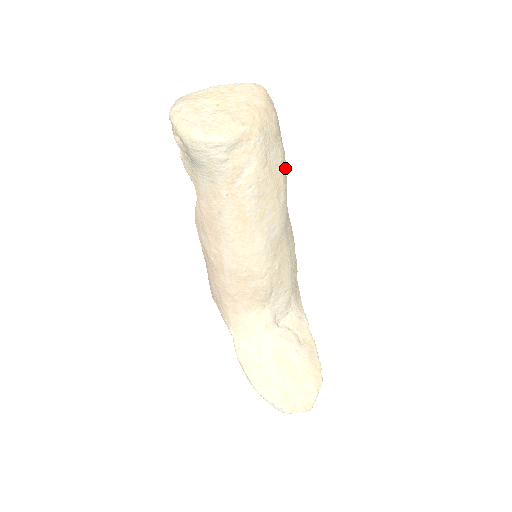
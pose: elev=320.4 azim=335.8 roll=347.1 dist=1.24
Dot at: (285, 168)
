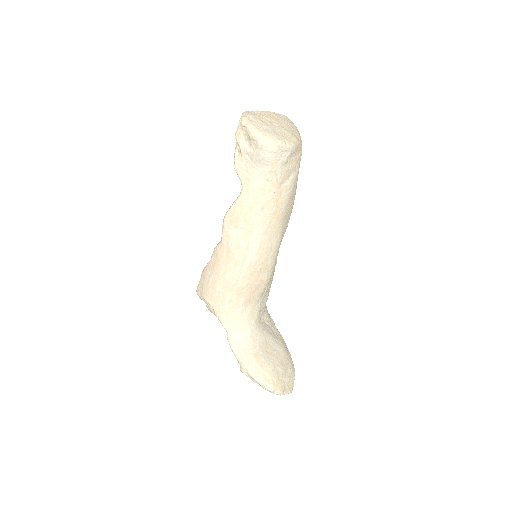
Dot at: occluded
